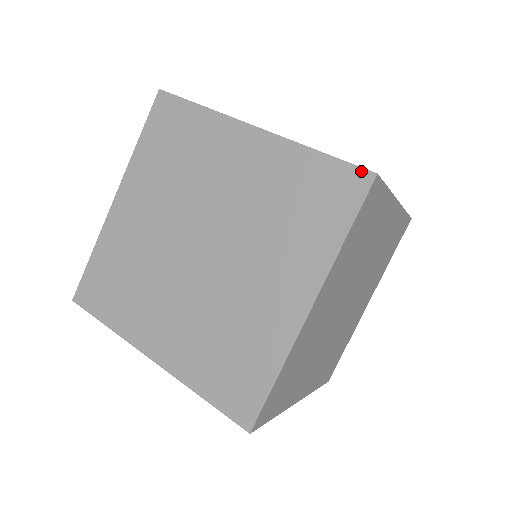
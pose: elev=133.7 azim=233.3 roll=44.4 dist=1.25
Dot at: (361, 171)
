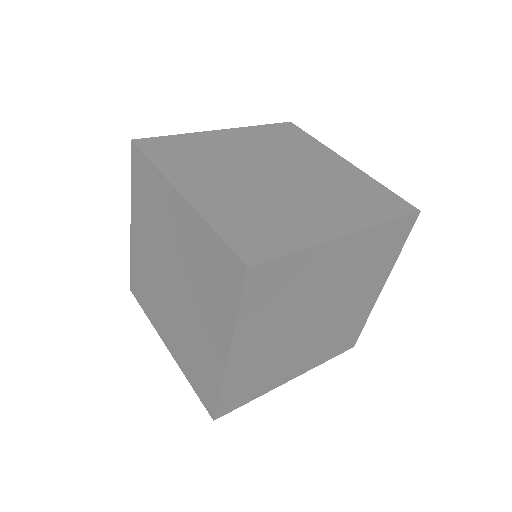
Dot at: (411, 205)
